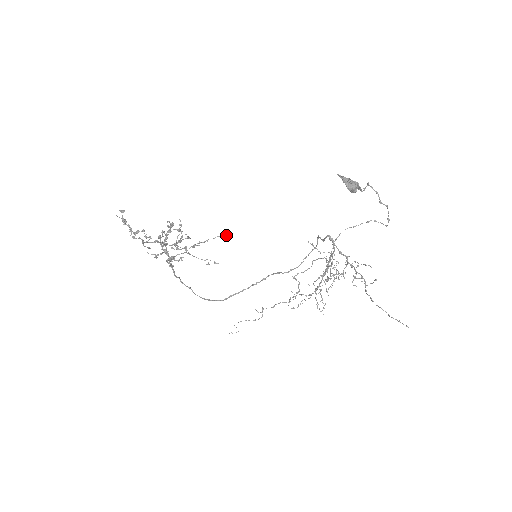
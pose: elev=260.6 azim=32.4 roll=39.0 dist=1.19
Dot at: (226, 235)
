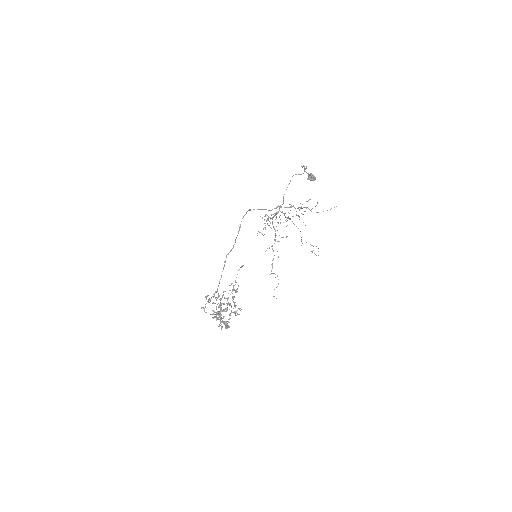
Dot at: (243, 265)
